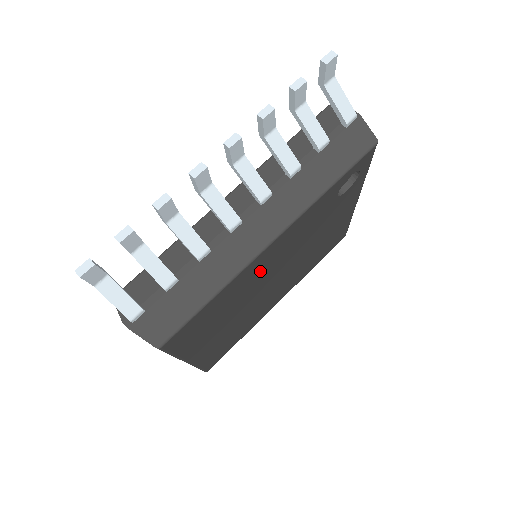
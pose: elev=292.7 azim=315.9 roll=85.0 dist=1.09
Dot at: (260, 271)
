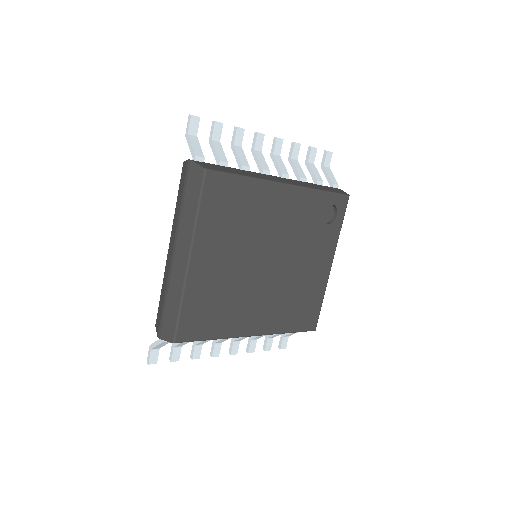
Dot at: (268, 213)
